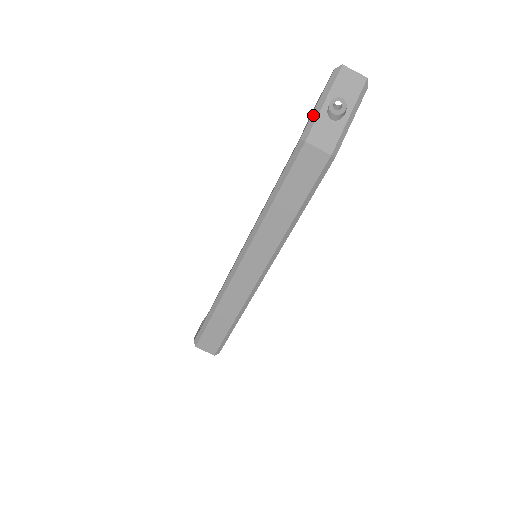
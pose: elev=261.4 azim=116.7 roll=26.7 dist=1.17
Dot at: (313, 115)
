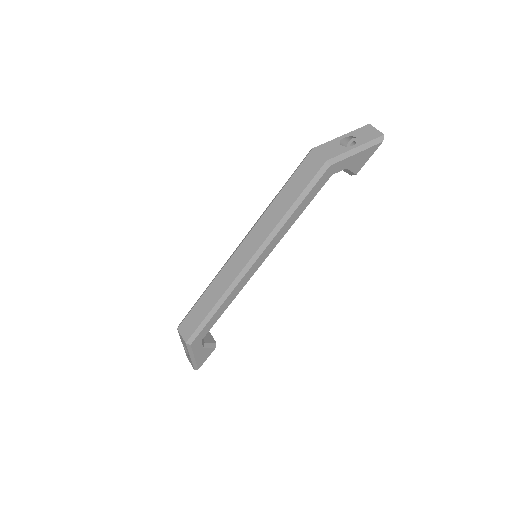
Dot at: (330, 141)
